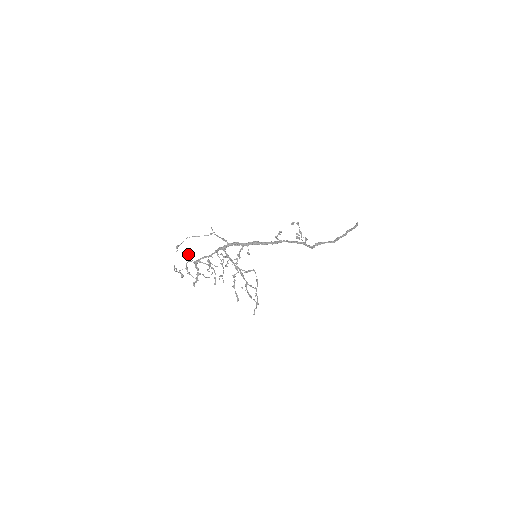
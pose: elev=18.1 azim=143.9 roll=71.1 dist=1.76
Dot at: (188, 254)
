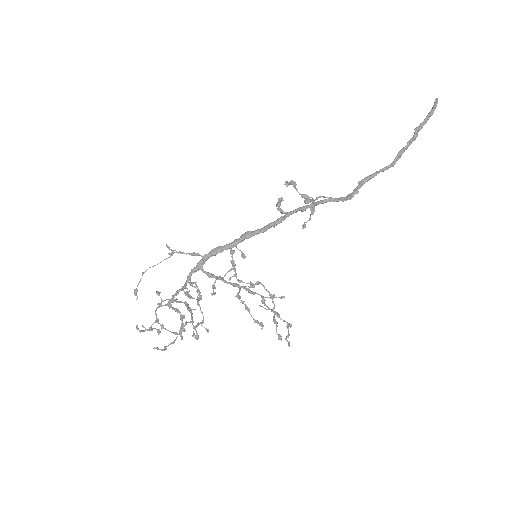
Dot at: occluded
